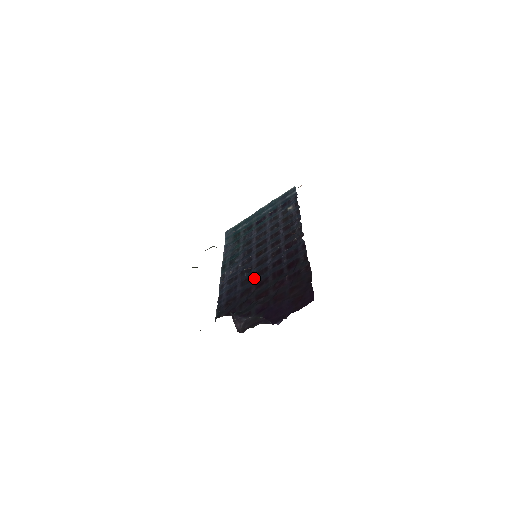
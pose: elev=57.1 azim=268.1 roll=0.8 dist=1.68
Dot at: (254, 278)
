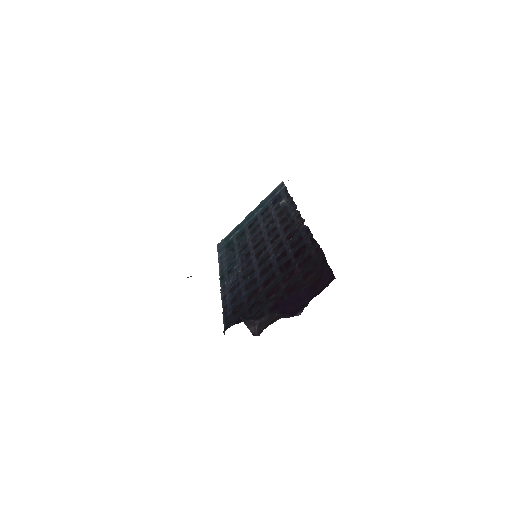
Dot at: (259, 278)
